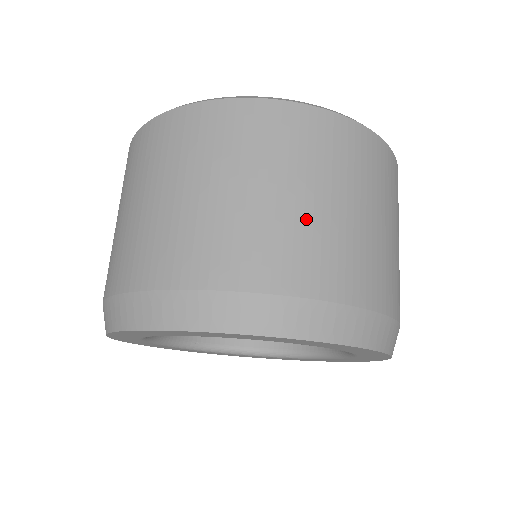
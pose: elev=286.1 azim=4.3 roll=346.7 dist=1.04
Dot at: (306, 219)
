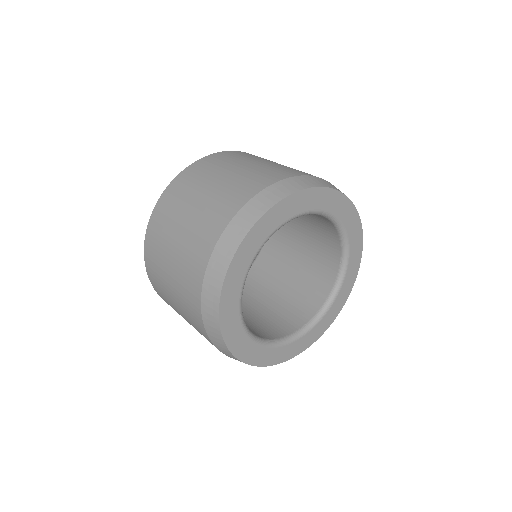
Dot at: (205, 205)
